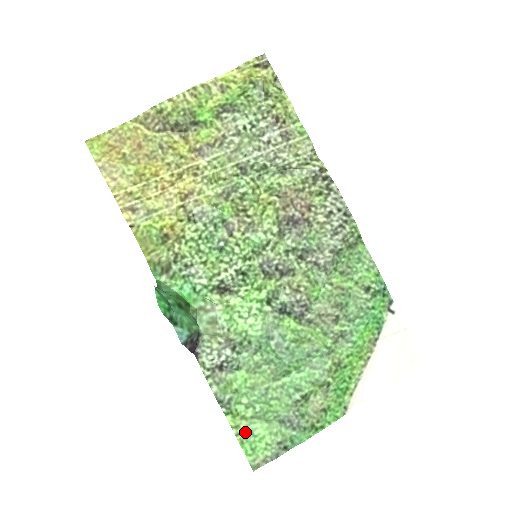
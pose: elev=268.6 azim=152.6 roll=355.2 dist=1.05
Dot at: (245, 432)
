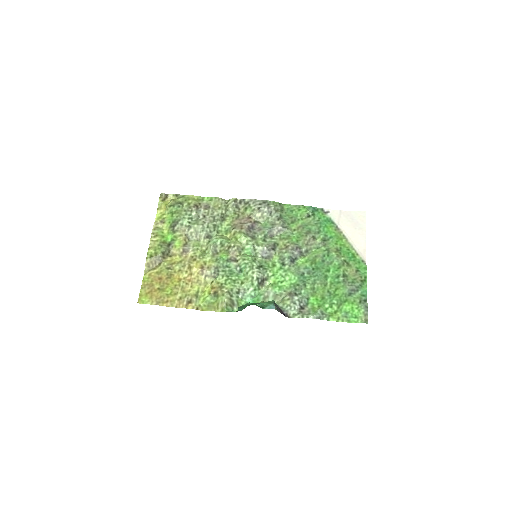
Dot at: (344, 316)
